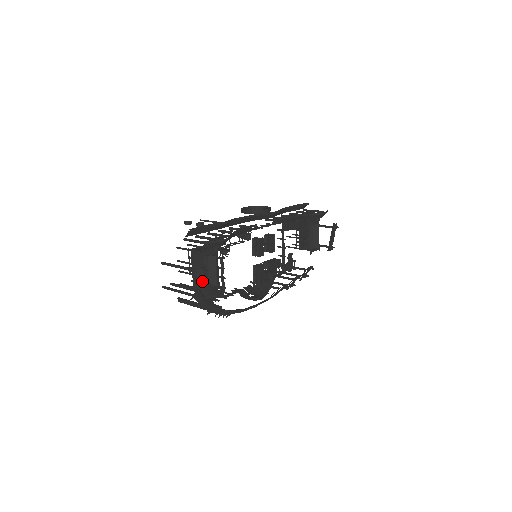
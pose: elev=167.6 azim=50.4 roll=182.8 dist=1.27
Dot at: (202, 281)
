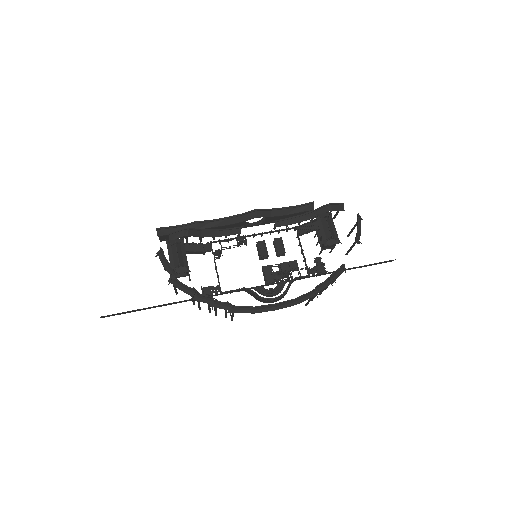
Dot at: (165, 263)
